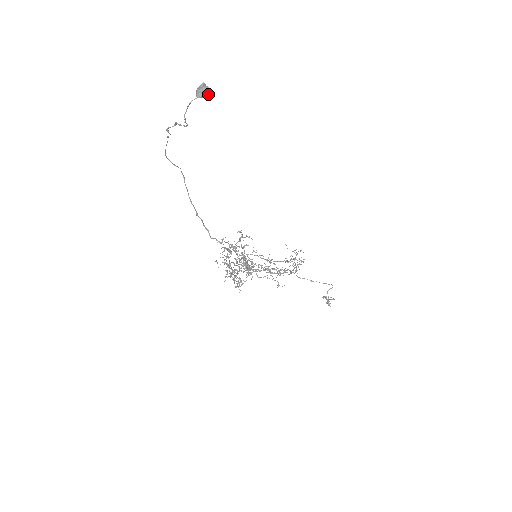
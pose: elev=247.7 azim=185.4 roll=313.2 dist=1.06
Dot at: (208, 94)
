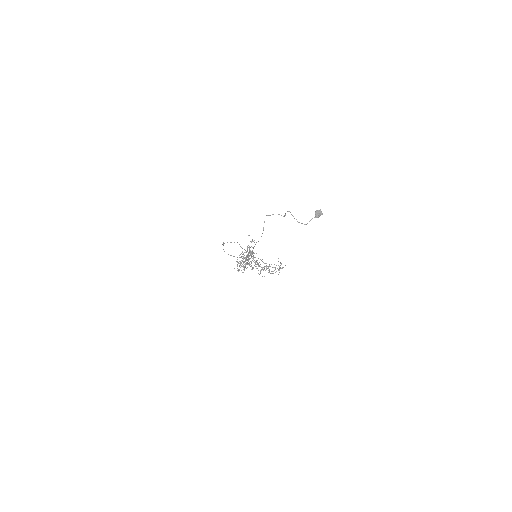
Dot at: (319, 214)
